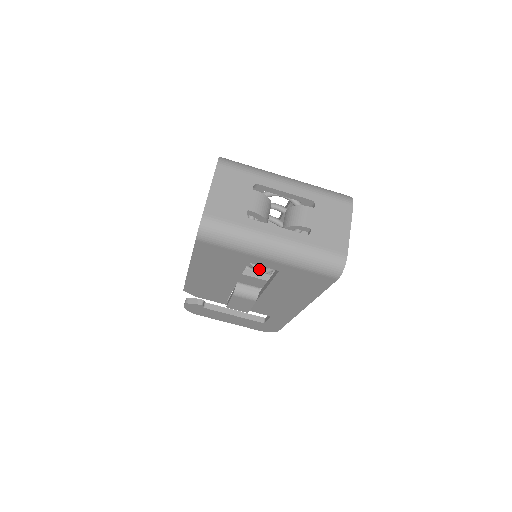
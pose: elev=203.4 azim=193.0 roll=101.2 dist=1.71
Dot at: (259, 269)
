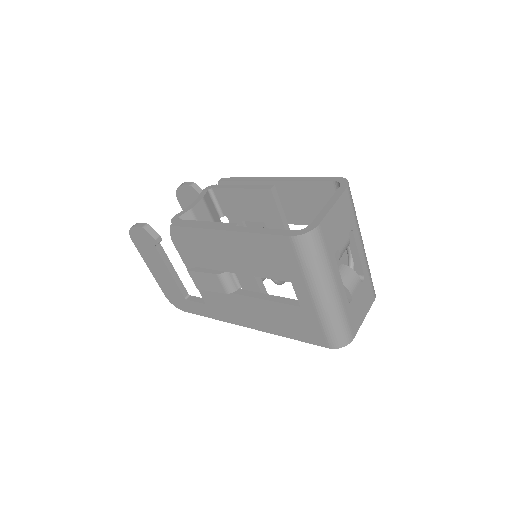
Dot at: occluded
